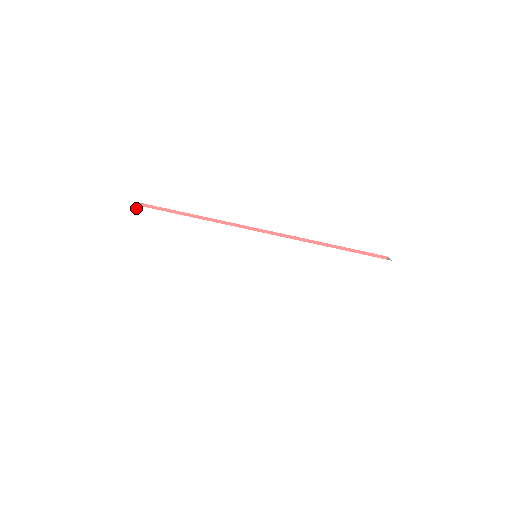
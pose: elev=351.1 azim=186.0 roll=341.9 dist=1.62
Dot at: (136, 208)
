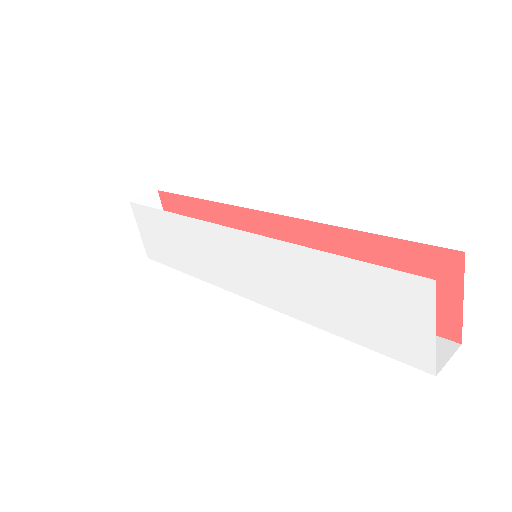
Dot at: (133, 206)
